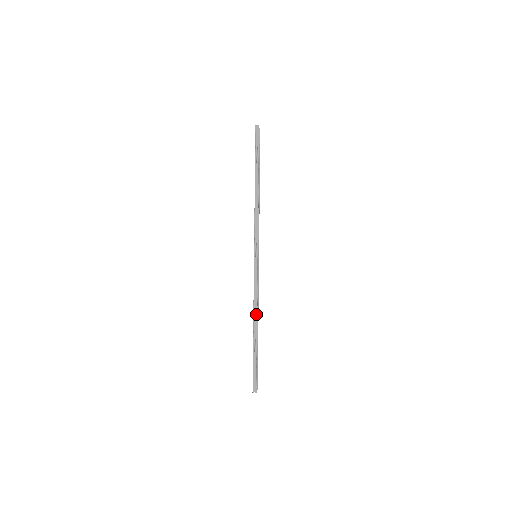
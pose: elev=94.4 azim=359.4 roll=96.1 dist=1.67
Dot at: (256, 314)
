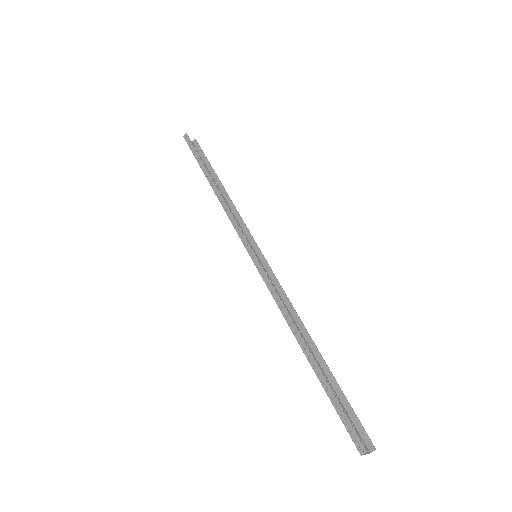
Dot at: (292, 325)
